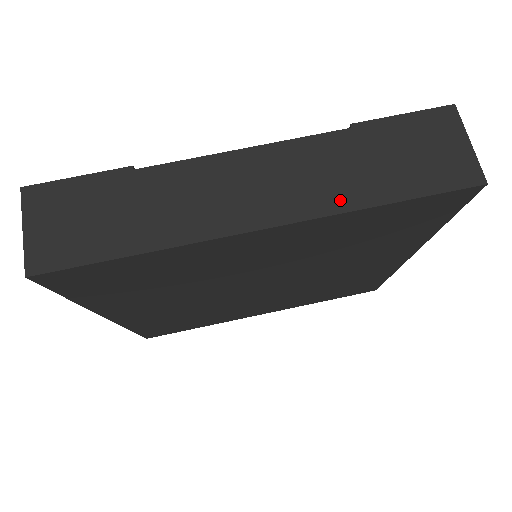
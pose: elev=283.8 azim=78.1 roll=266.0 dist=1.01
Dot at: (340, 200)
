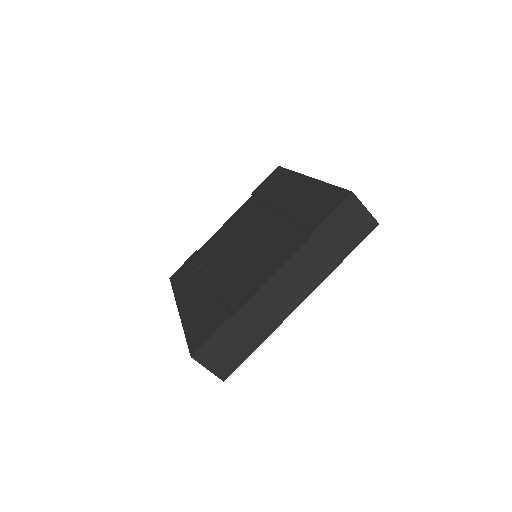
Dot at: (325, 271)
